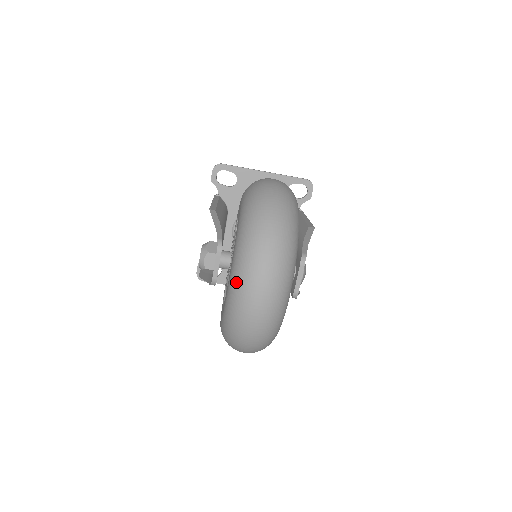
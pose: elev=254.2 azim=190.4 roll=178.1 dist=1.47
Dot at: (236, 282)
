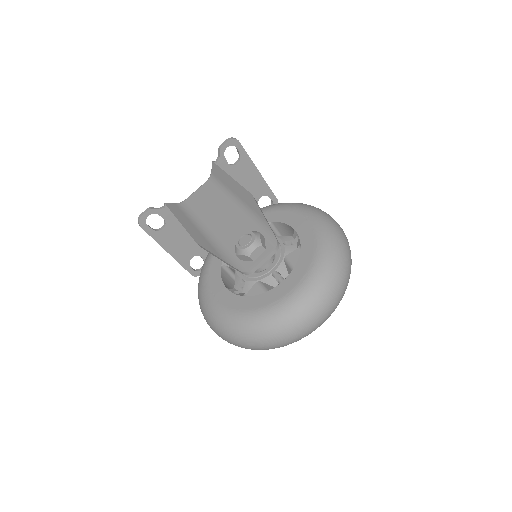
Dot at: (307, 298)
